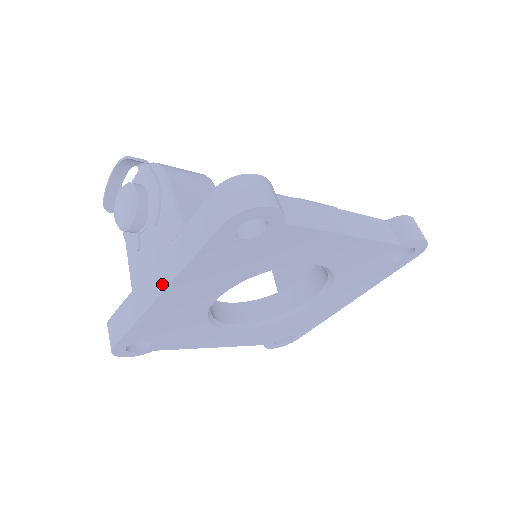
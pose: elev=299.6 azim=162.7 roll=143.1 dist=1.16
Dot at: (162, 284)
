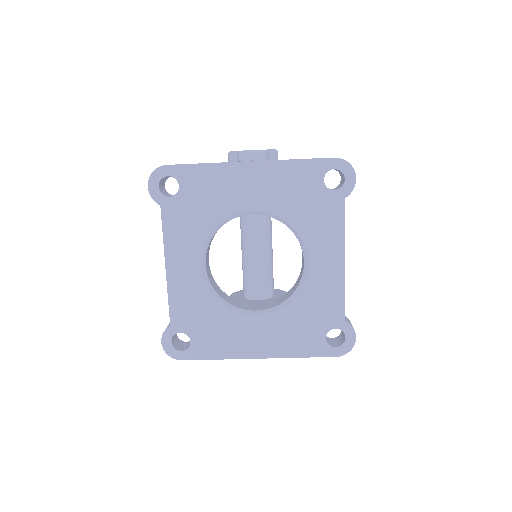
Dot at: (258, 161)
